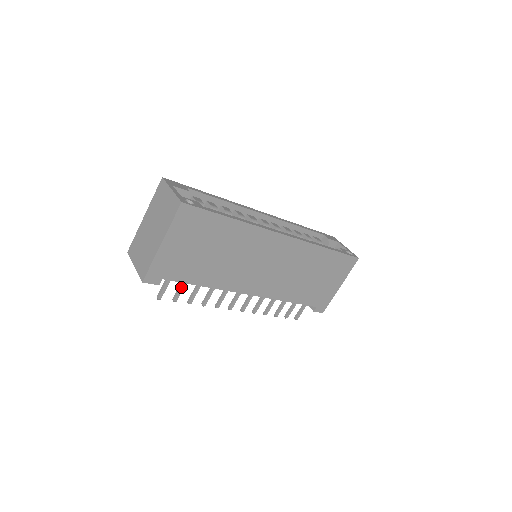
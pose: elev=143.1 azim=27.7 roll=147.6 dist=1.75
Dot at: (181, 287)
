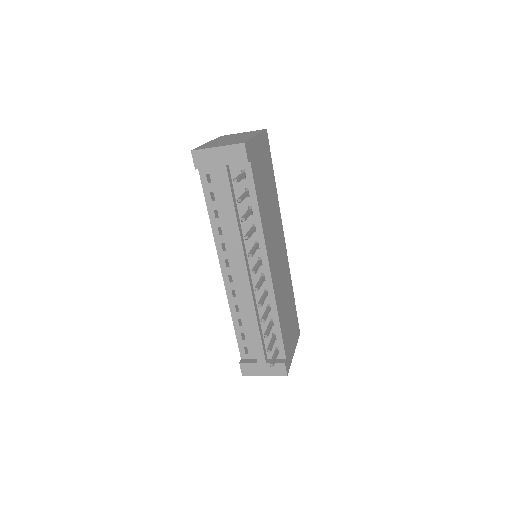
Dot at: (246, 194)
